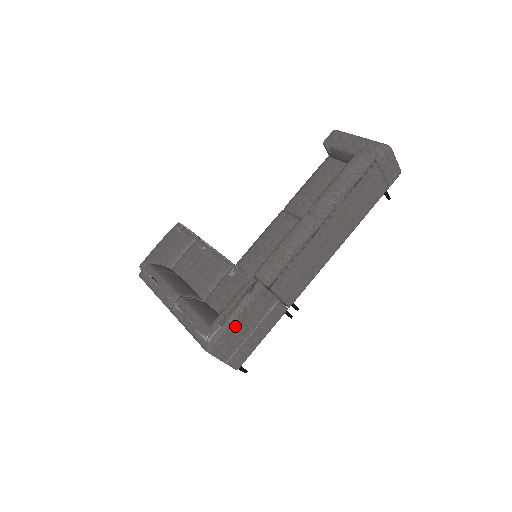
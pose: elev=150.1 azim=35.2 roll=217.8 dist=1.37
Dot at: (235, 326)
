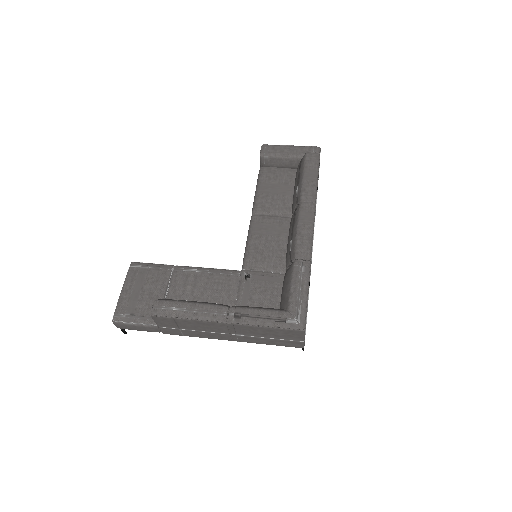
Dot at: (307, 302)
